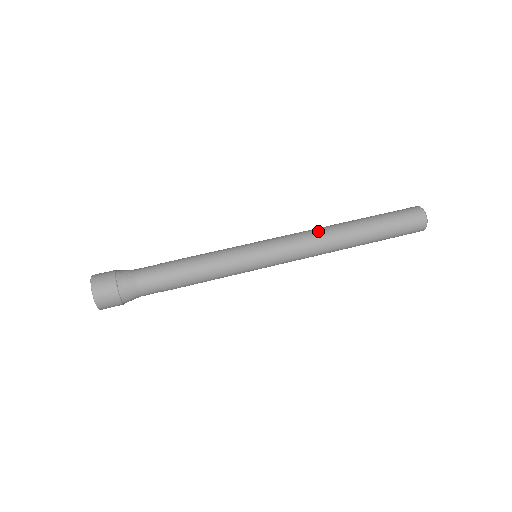
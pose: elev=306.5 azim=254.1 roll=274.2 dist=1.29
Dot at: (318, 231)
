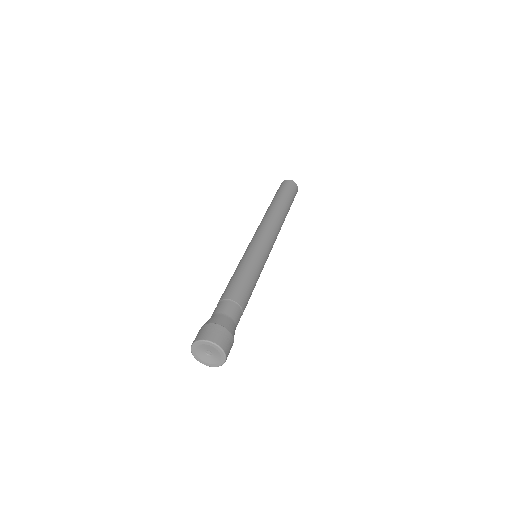
Dot at: occluded
